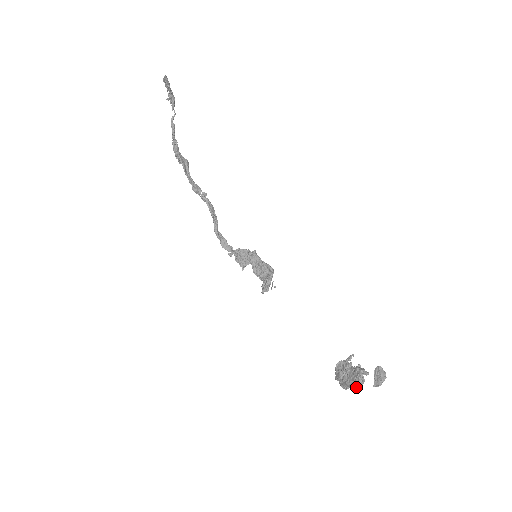
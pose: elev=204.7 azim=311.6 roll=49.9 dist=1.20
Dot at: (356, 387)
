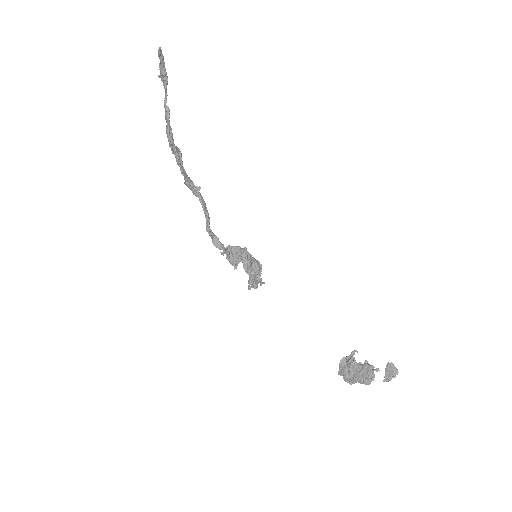
Dot at: (366, 383)
